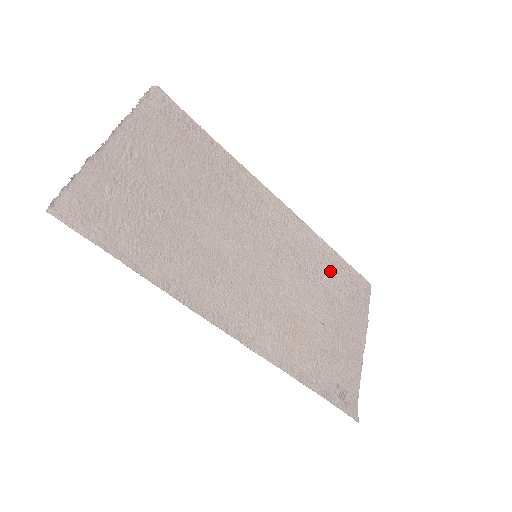
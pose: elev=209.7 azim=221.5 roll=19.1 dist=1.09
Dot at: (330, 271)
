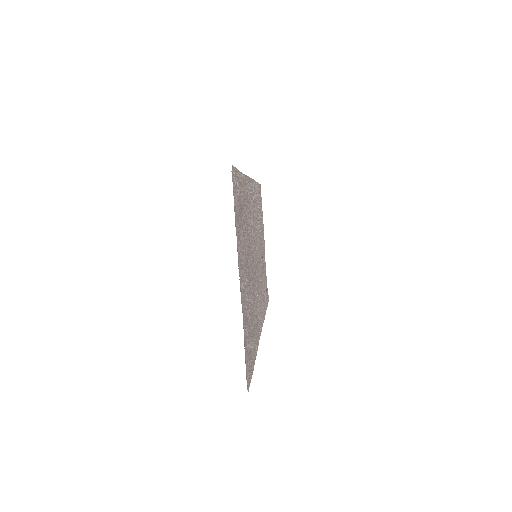
Dot at: occluded
